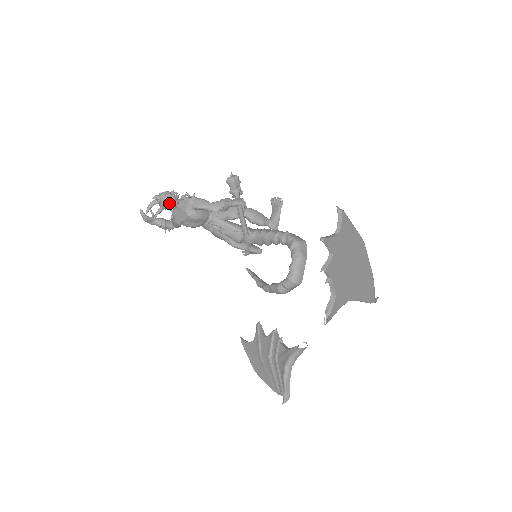
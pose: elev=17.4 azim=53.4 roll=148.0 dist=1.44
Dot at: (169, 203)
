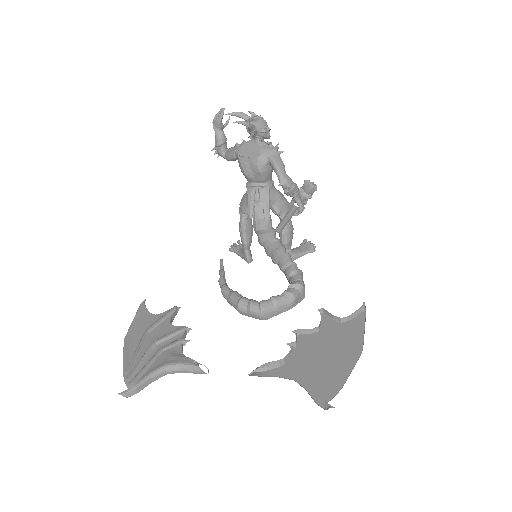
Dot at: (258, 130)
